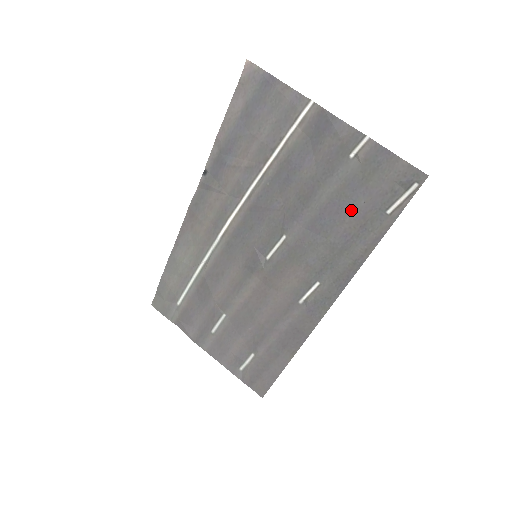
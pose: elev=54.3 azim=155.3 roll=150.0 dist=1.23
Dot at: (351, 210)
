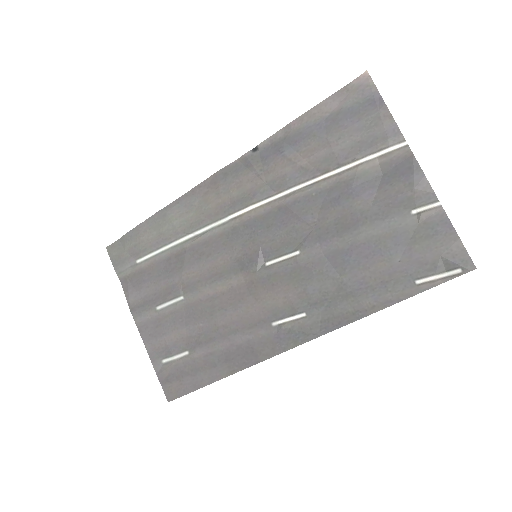
Dot at: (382, 261)
